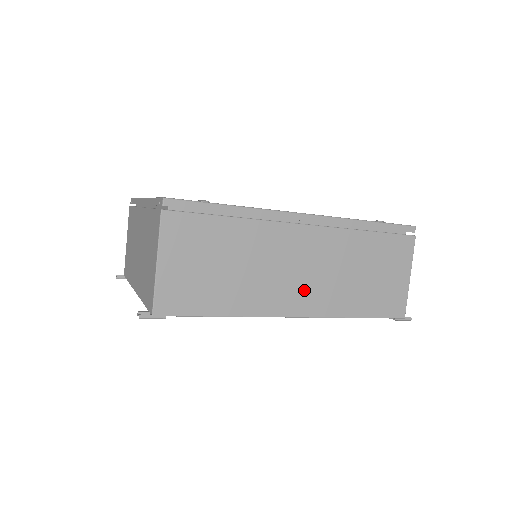
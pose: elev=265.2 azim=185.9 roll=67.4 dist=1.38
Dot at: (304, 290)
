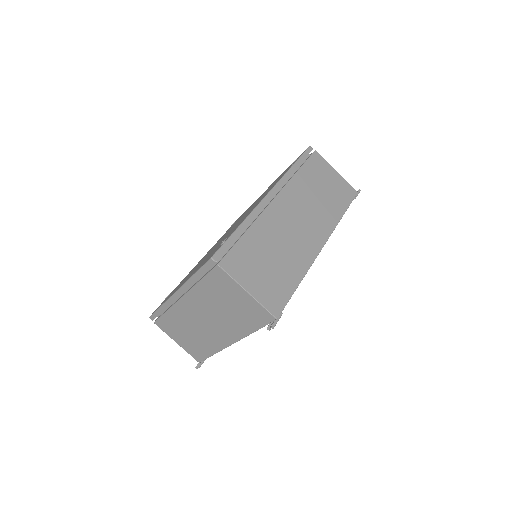
Dot at: (311, 229)
